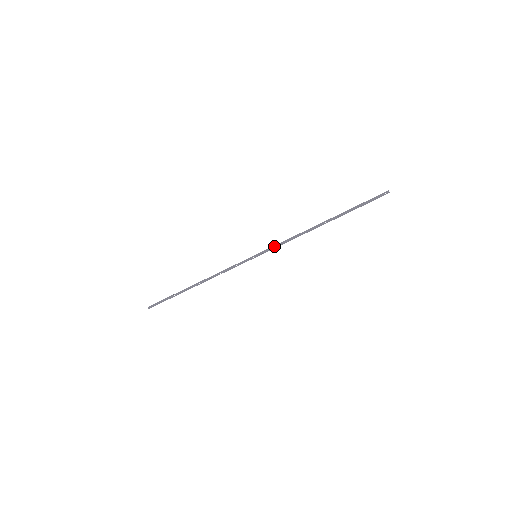
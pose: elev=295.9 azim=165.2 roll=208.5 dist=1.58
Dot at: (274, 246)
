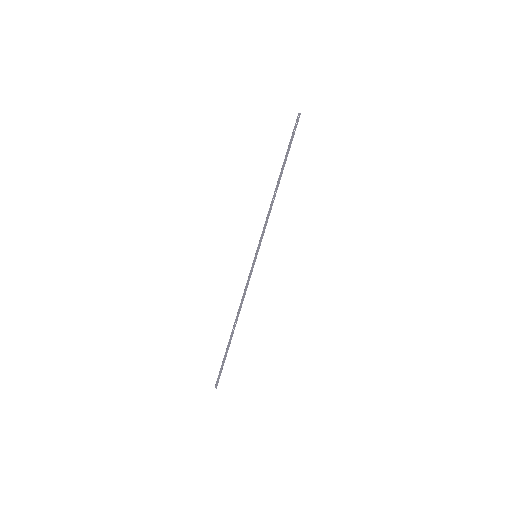
Dot at: (261, 235)
